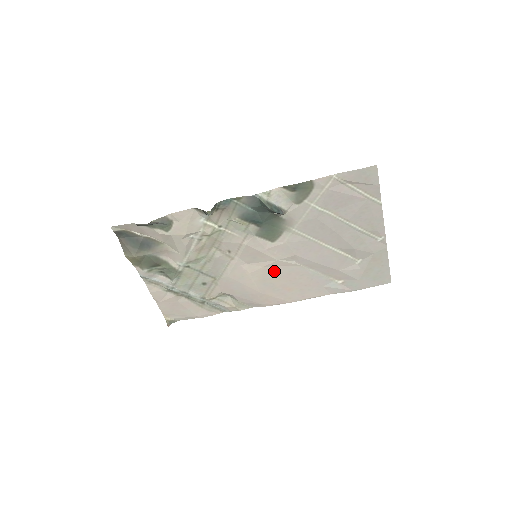
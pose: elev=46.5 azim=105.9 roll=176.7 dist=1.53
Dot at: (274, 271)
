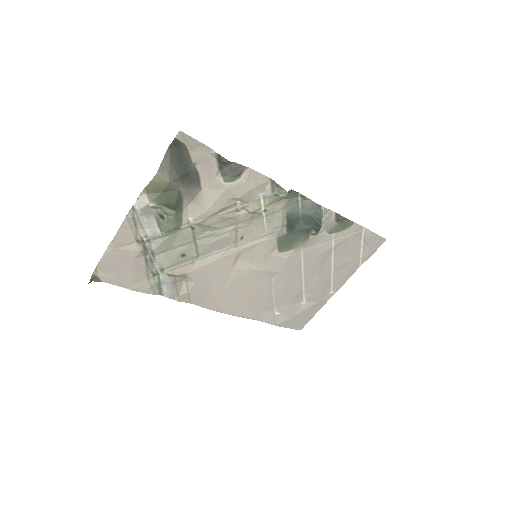
Dot at: (250, 278)
